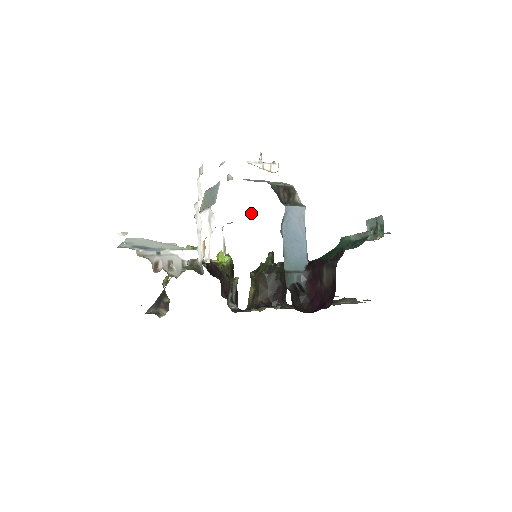
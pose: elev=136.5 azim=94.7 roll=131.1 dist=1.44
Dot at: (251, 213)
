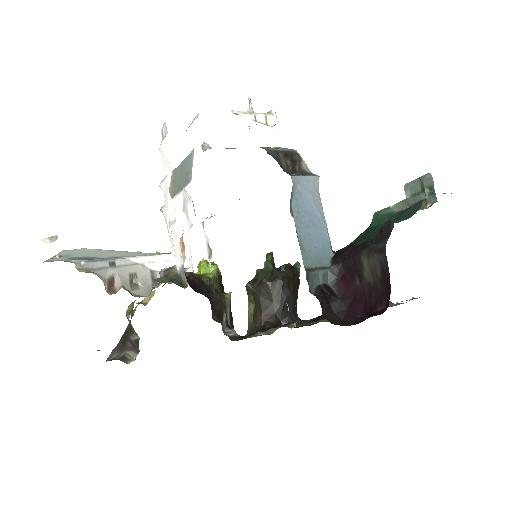
Dot at: (239, 199)
